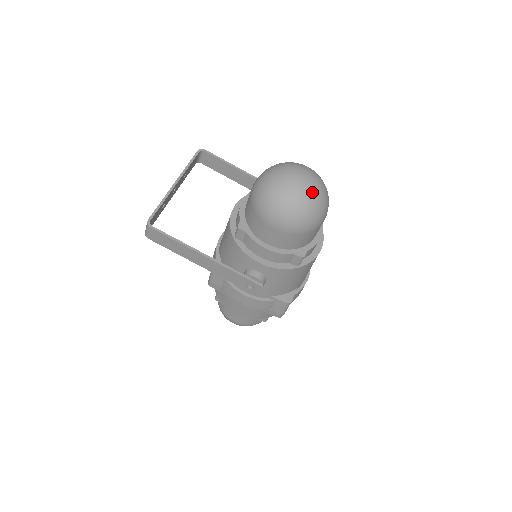
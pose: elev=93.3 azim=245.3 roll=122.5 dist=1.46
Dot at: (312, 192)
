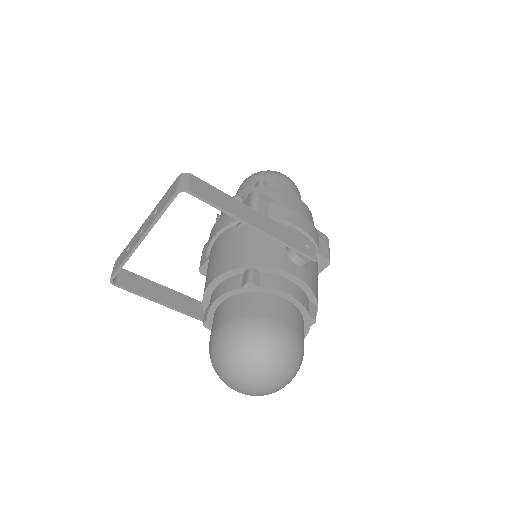
Dot at: (263, 395)
